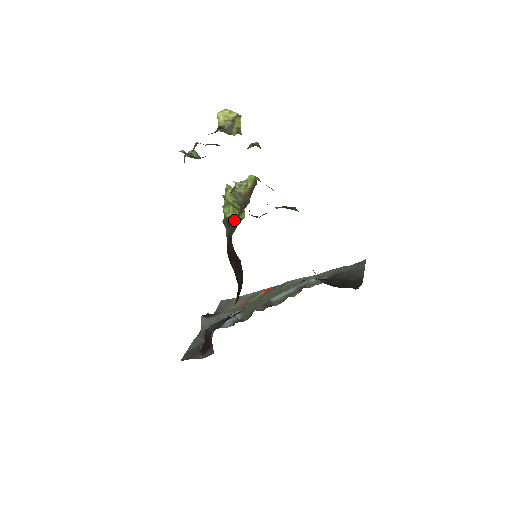
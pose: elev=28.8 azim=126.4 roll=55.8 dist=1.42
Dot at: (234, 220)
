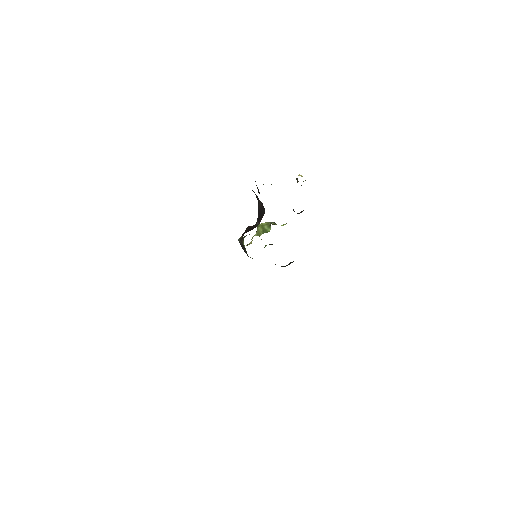
Dot at: occluded
